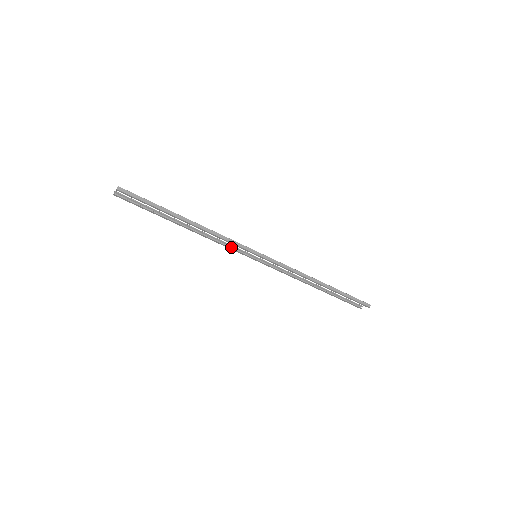
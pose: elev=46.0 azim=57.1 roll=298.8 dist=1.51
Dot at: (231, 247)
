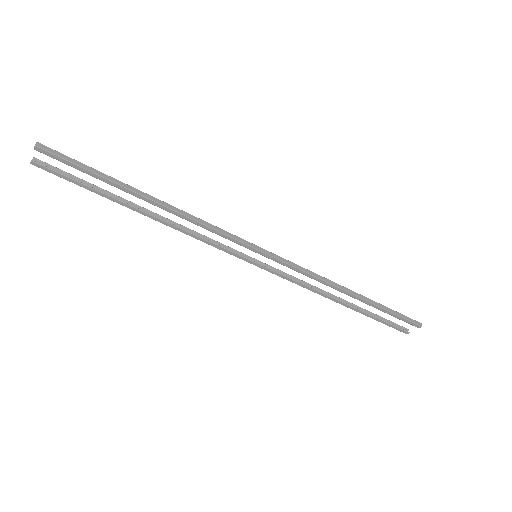
Dot at: (218, 245)
